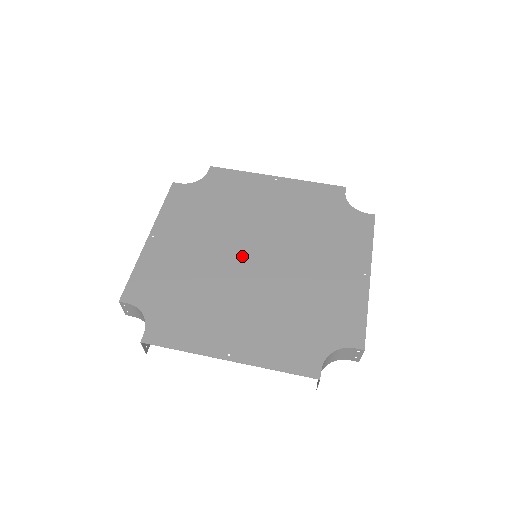
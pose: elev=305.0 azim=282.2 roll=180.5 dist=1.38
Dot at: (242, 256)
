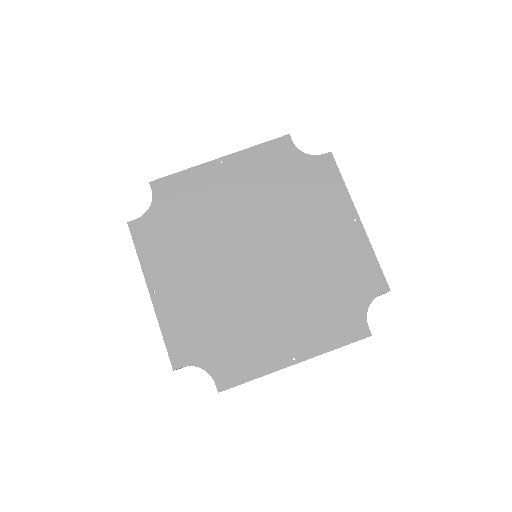
Dot at: (248, 245)
